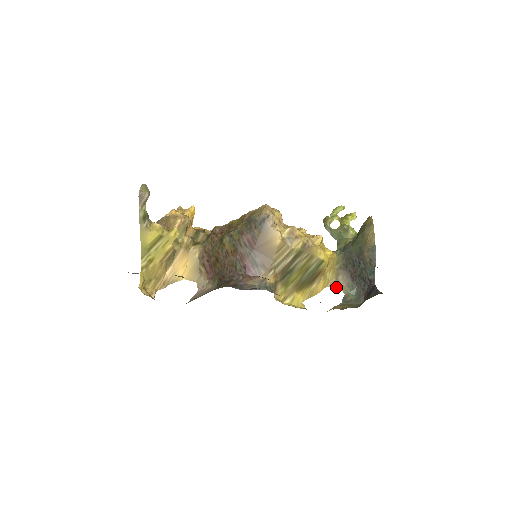
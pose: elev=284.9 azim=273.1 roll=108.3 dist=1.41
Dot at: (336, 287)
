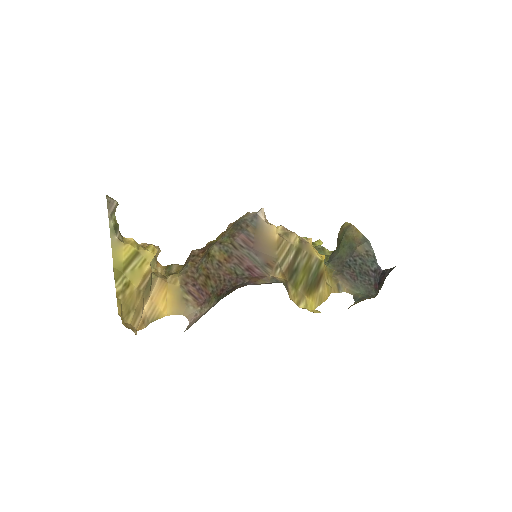
Dot at: (341, 292)
